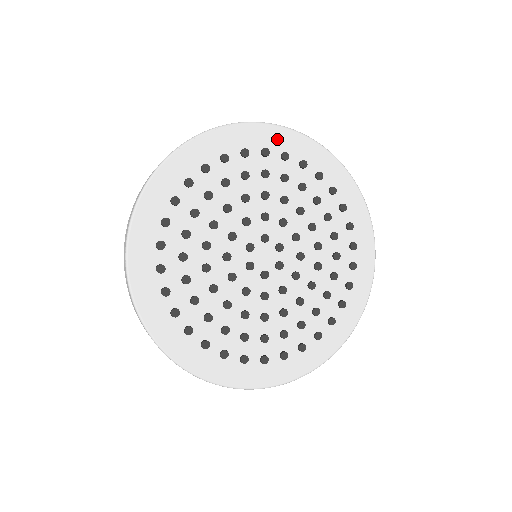
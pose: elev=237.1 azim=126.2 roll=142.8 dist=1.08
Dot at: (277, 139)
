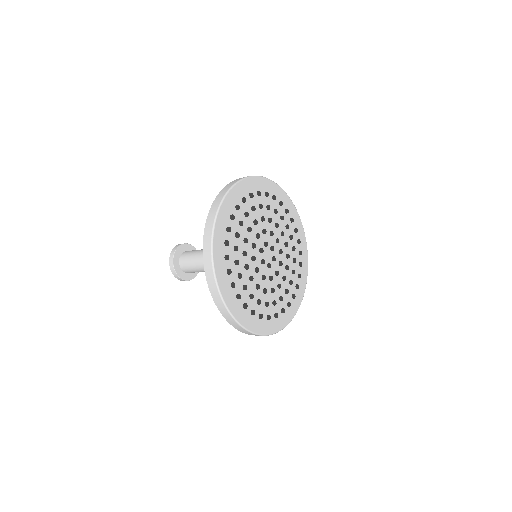
Dot at: (262, 185)
